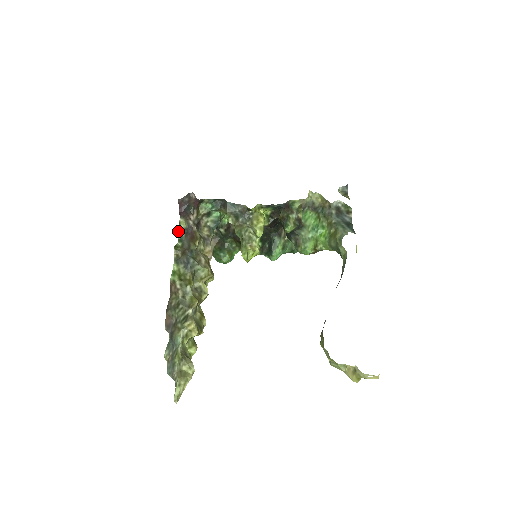
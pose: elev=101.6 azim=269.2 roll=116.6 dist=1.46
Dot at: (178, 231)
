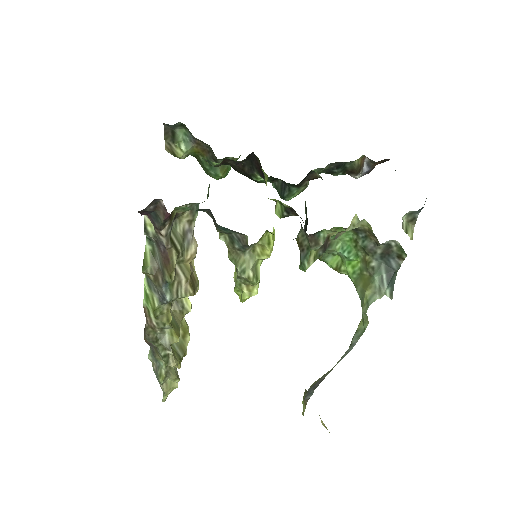
Dot at: (144, 234)
